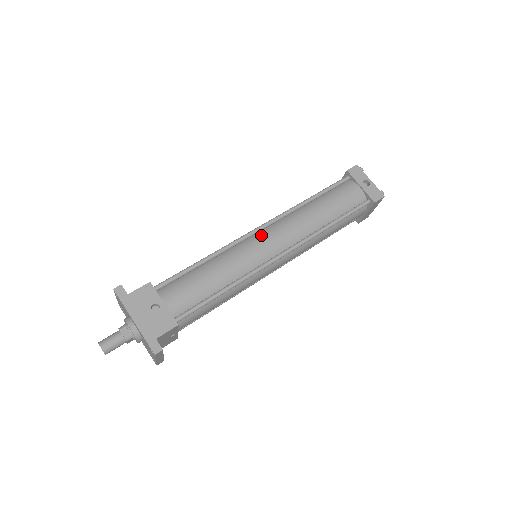
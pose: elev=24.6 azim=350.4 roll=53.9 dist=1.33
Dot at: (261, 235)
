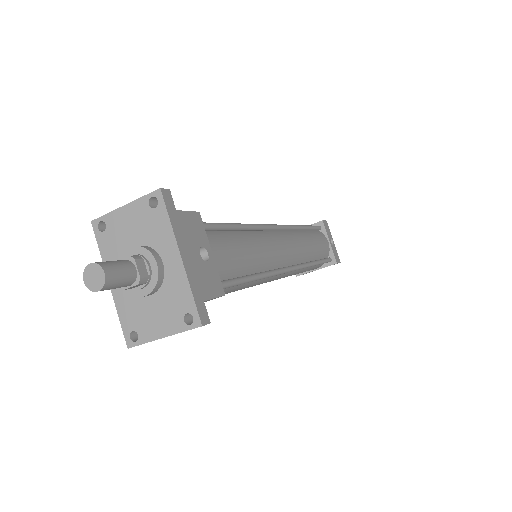
Dot at: (279, 235)
